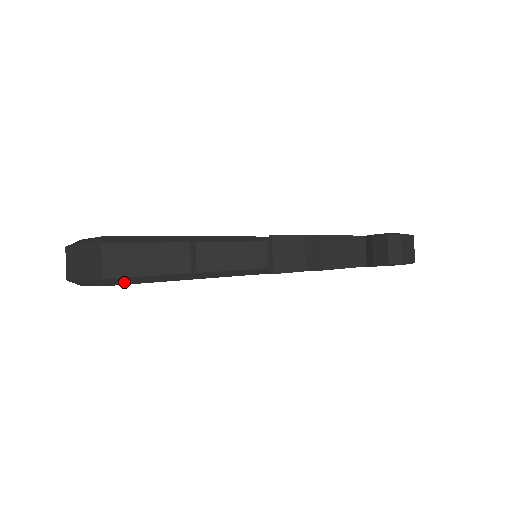
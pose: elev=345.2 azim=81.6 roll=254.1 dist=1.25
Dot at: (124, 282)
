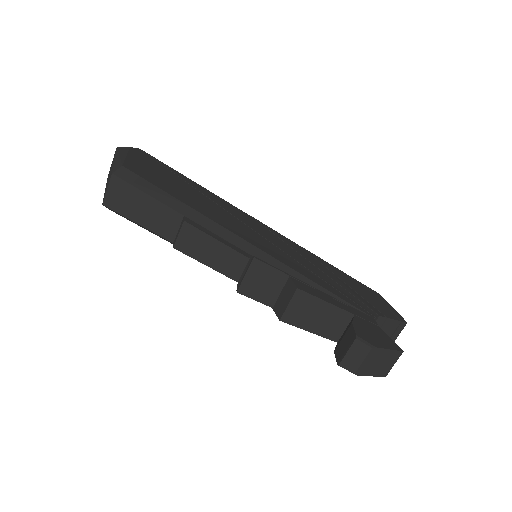
Dot at: occluded
